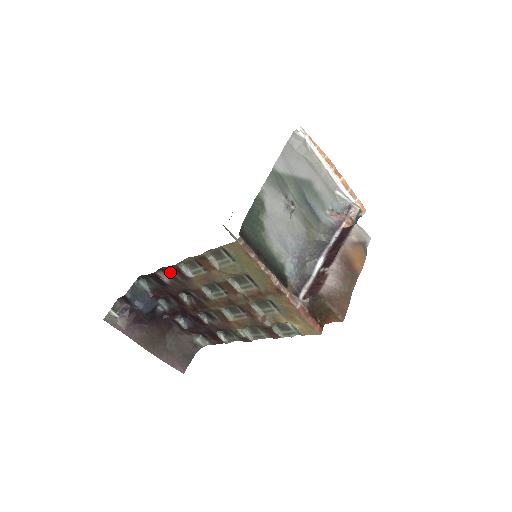
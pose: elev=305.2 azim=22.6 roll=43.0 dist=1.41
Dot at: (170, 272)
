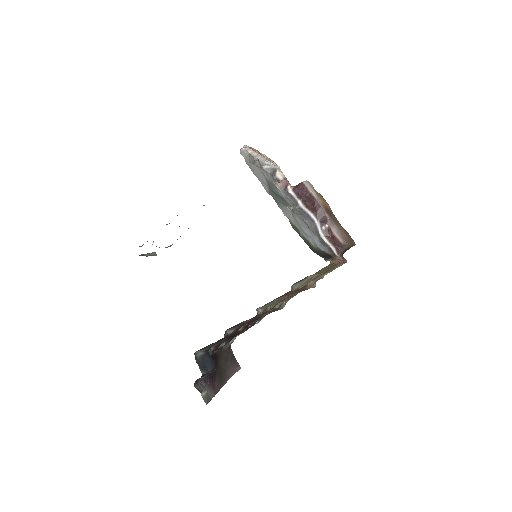
Dot at: (237, 325)
